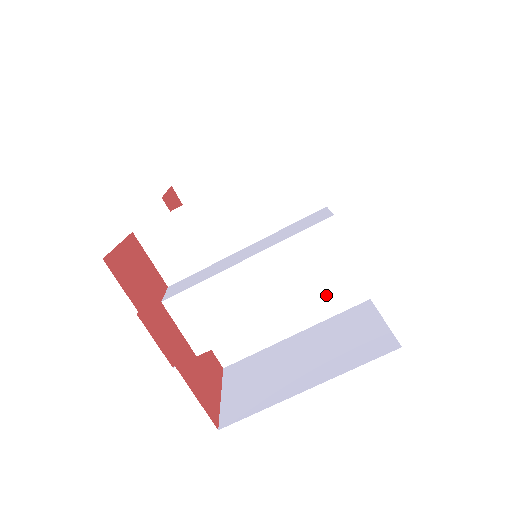
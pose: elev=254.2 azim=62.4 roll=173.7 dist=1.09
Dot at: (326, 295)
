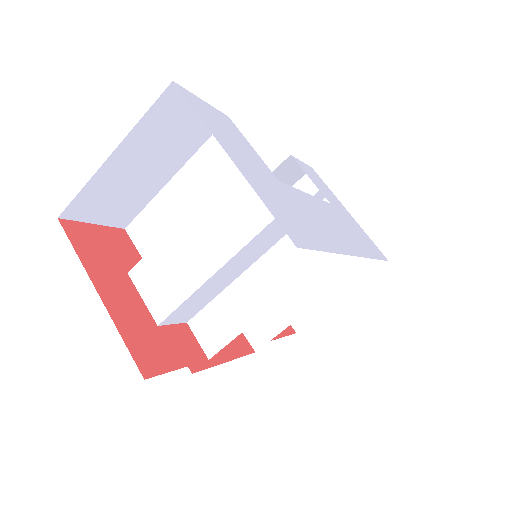
Dot at: (290, 259)
